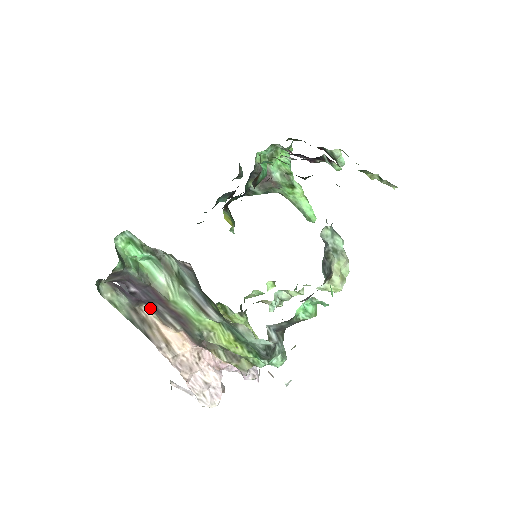
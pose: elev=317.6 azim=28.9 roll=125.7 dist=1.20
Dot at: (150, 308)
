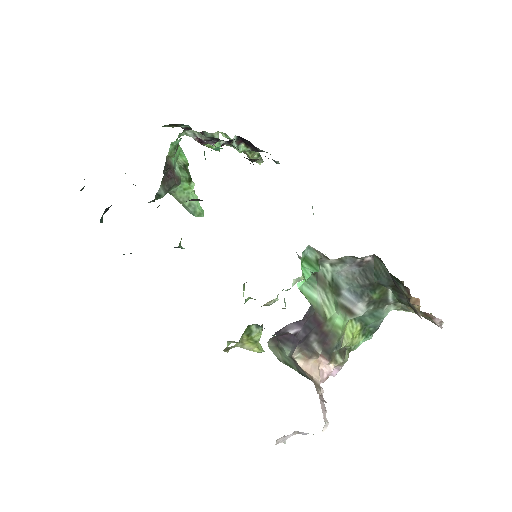
Dot at: (299, 347)
